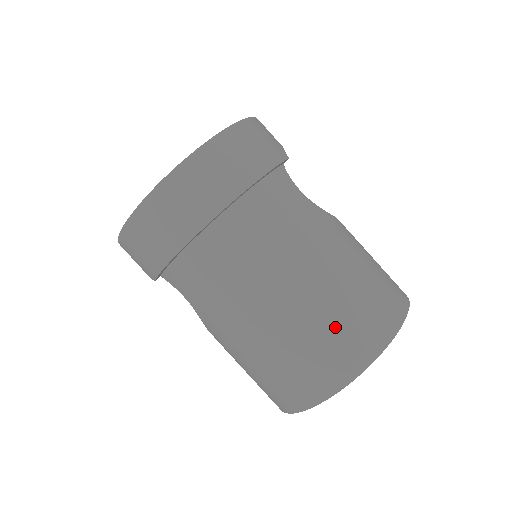
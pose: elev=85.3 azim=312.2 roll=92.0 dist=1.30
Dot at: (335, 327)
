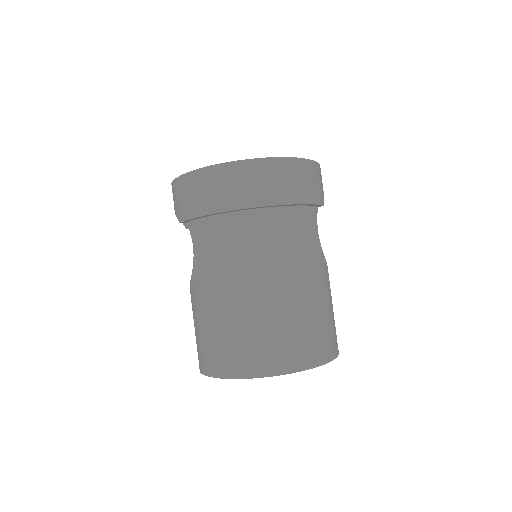
Dot at: (283, 332)
